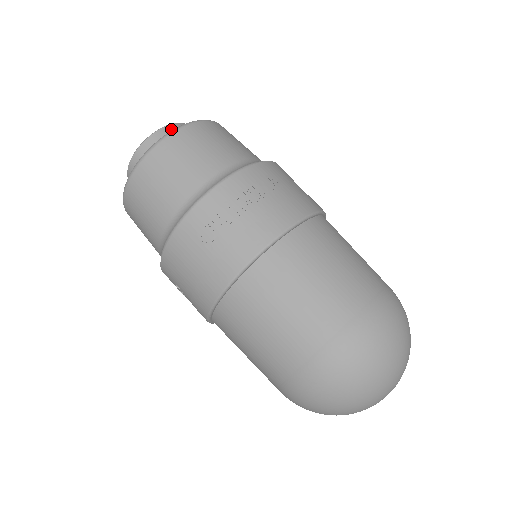
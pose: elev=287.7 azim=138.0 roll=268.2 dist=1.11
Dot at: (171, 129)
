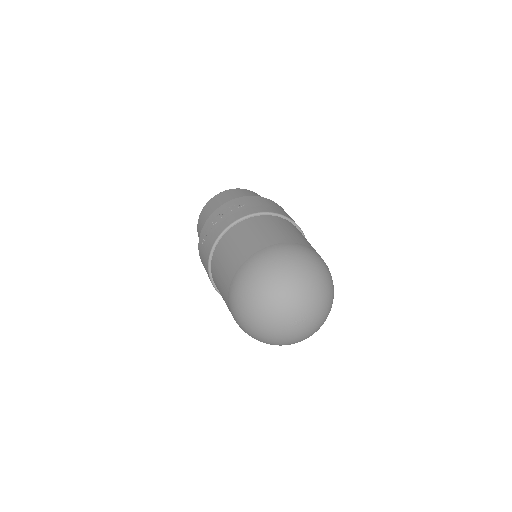
Dot at: occluded
